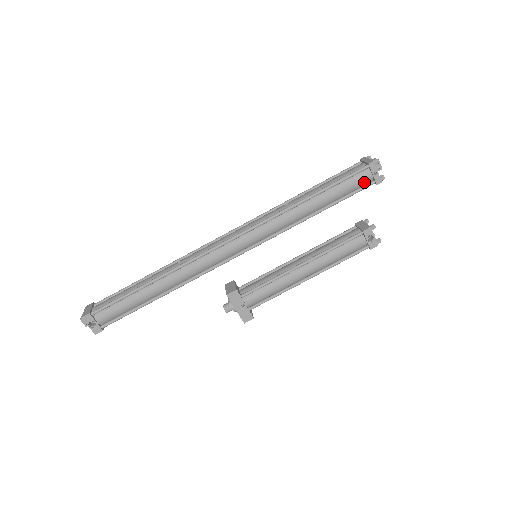
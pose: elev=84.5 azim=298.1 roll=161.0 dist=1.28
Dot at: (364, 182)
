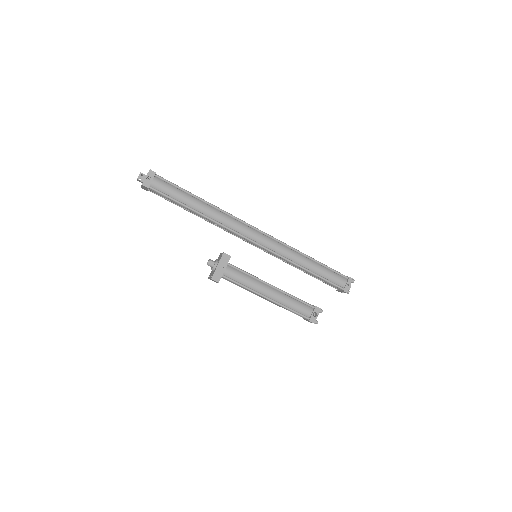
Dot at: (339, 283)
